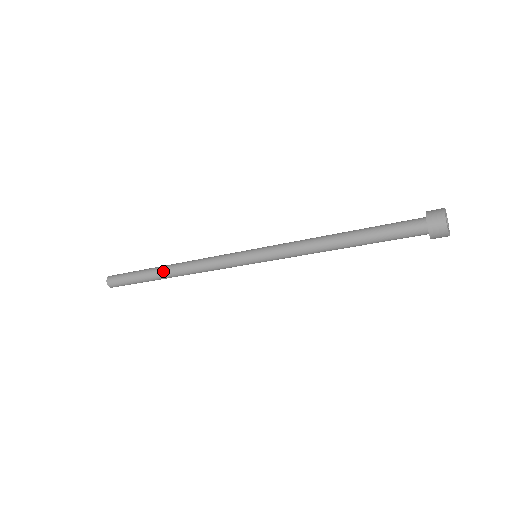
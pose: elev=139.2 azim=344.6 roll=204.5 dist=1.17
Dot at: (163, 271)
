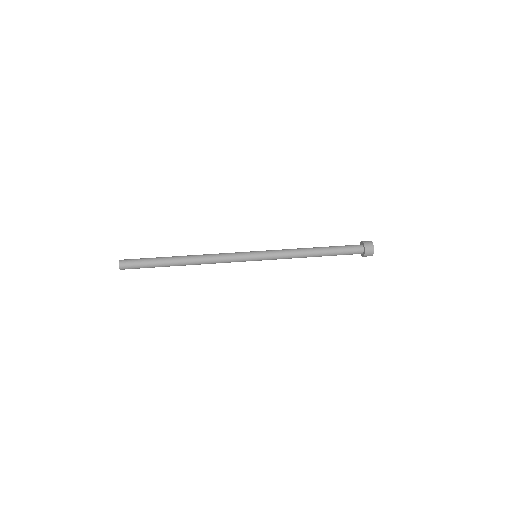
Dot at: (180, 264)
